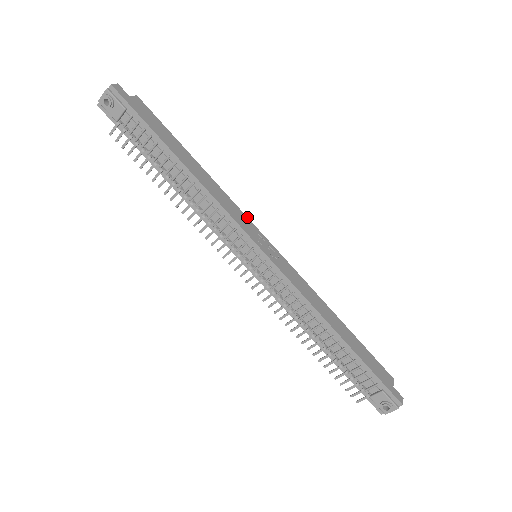
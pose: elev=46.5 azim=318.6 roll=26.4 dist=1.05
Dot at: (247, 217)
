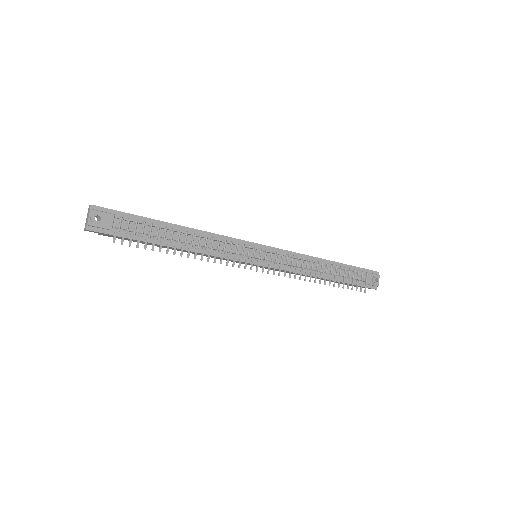
Dot at: occluded
